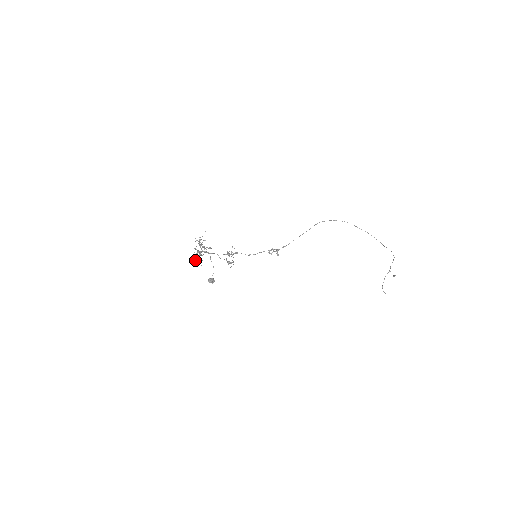
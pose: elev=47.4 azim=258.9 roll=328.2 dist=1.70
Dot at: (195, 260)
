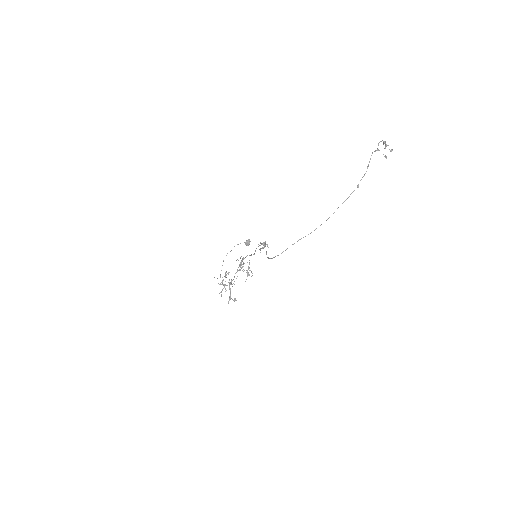
Dot at: (235, 300)
